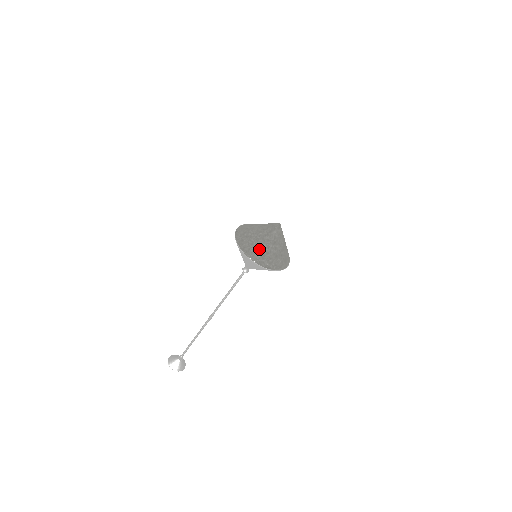
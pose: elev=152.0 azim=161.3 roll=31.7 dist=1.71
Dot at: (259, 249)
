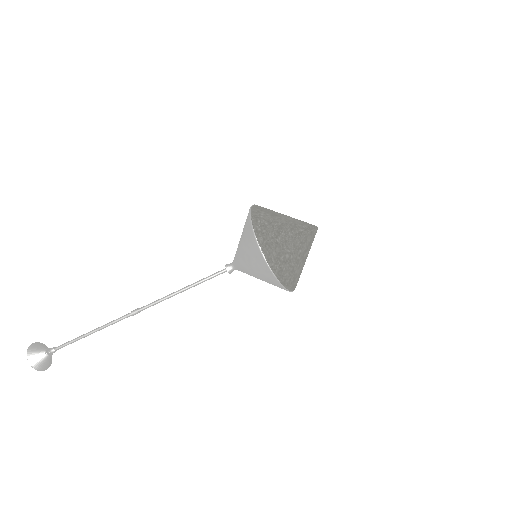
Dot at: (298, 273)
